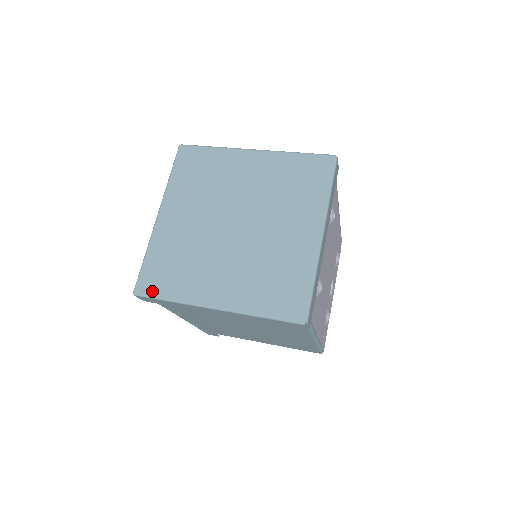
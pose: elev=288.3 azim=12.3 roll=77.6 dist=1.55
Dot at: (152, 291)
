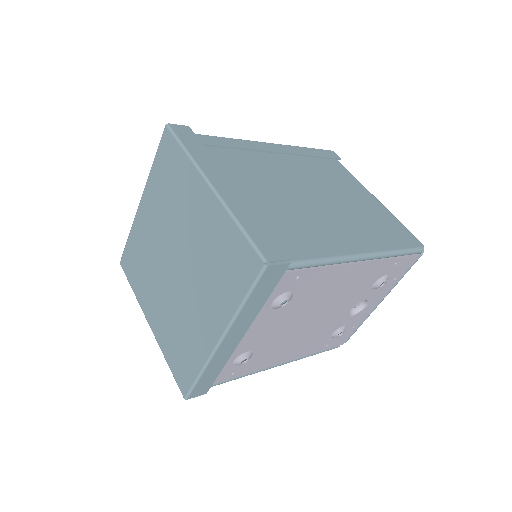
Dot at: (126, 272)
